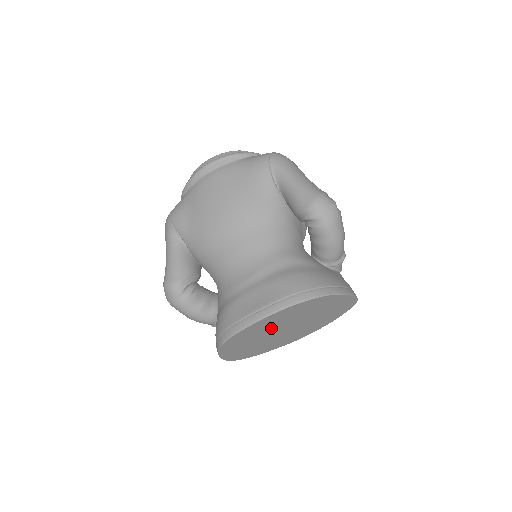
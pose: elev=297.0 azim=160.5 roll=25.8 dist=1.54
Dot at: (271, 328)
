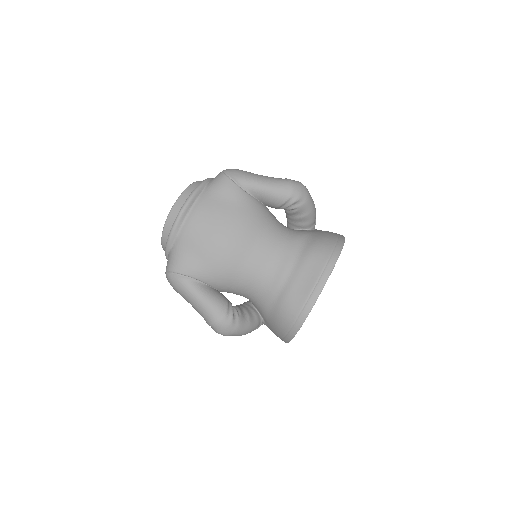
Dot at: occluded
